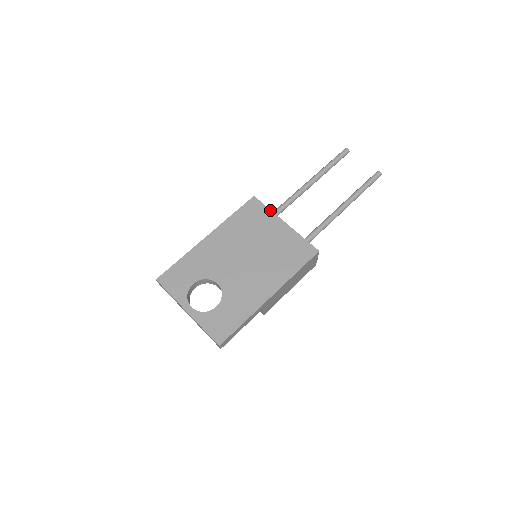
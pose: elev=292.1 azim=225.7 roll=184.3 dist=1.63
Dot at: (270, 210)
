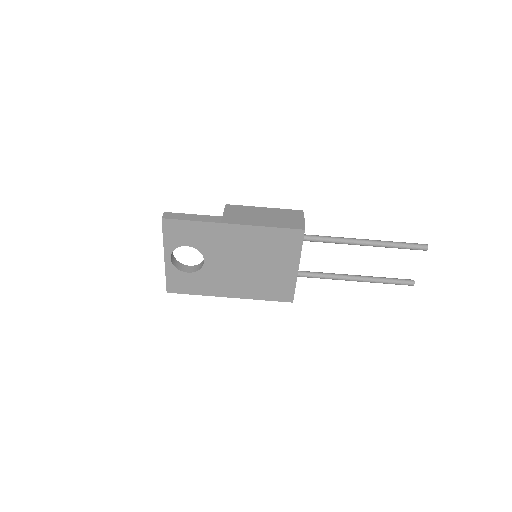
Dot at: occluded
